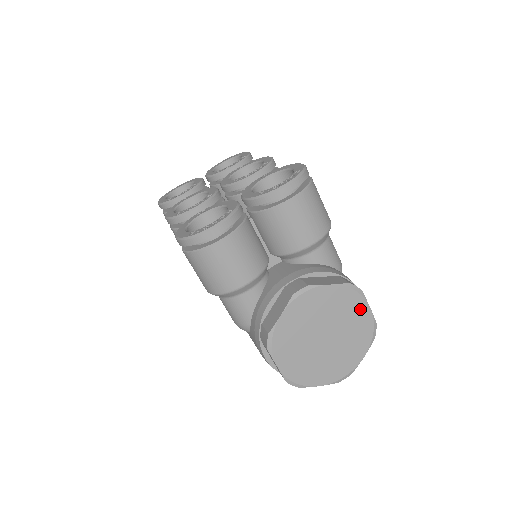
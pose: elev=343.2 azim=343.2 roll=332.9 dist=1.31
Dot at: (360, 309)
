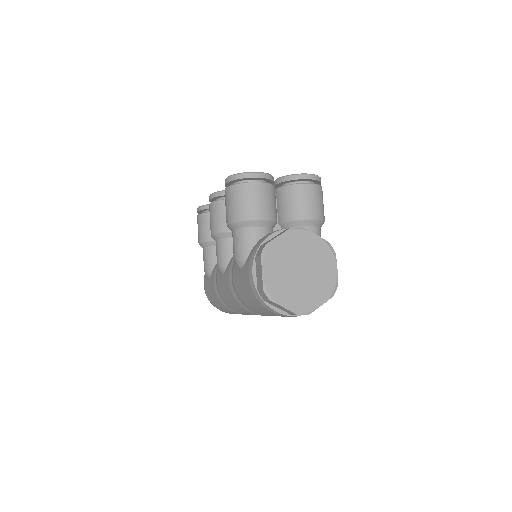
Dot at: (330, 265)
